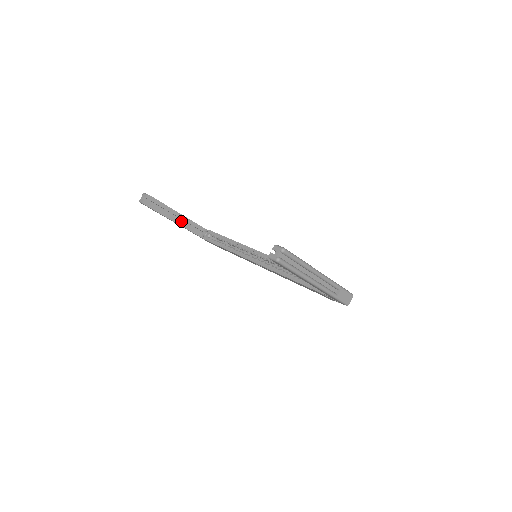
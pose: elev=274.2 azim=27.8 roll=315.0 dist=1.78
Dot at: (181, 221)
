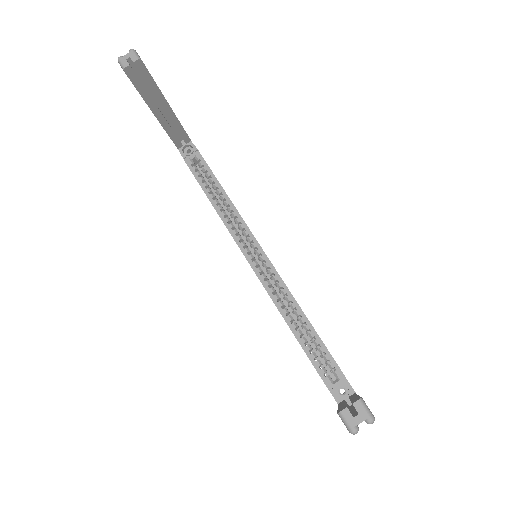
Dot at: (165, 116)
